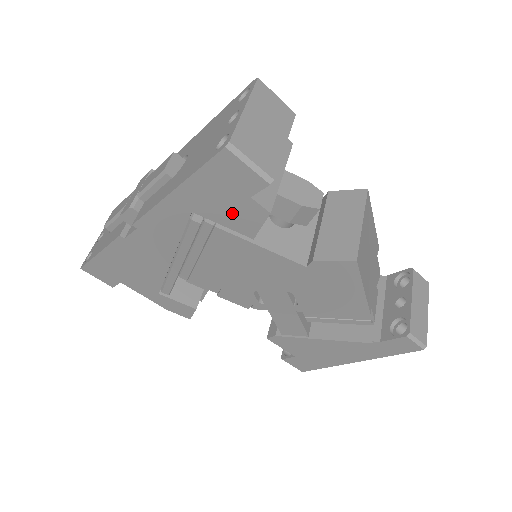
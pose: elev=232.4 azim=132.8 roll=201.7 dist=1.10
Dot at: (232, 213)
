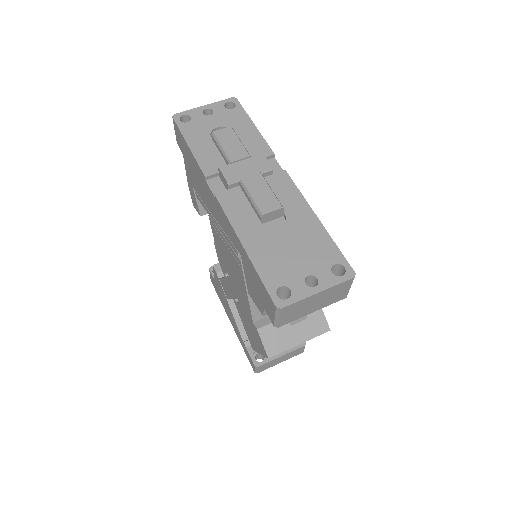
Dot at: (253, 287)
